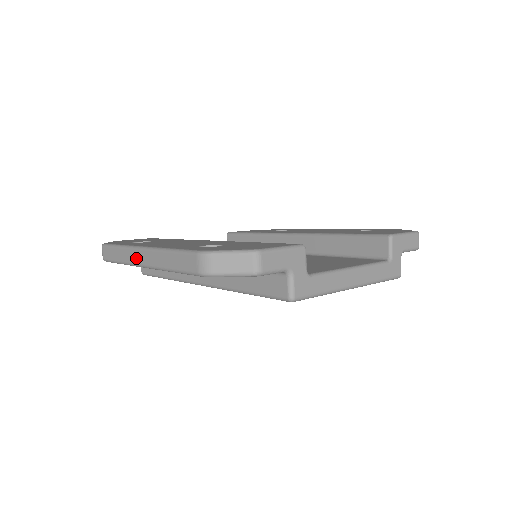
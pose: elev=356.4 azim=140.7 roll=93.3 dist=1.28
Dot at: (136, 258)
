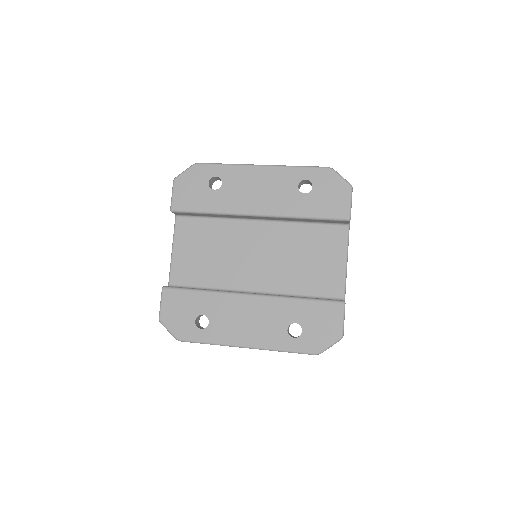
Dot at: occluded
